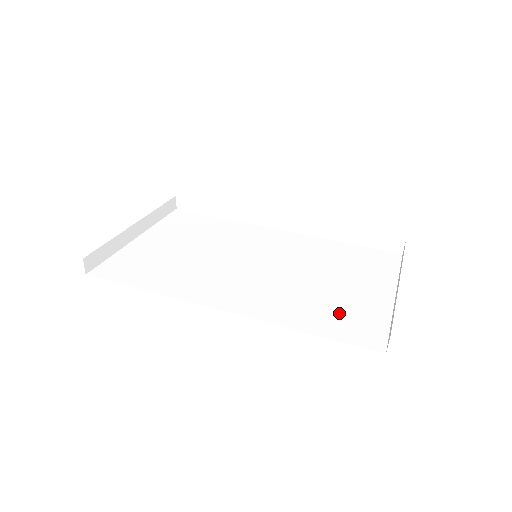
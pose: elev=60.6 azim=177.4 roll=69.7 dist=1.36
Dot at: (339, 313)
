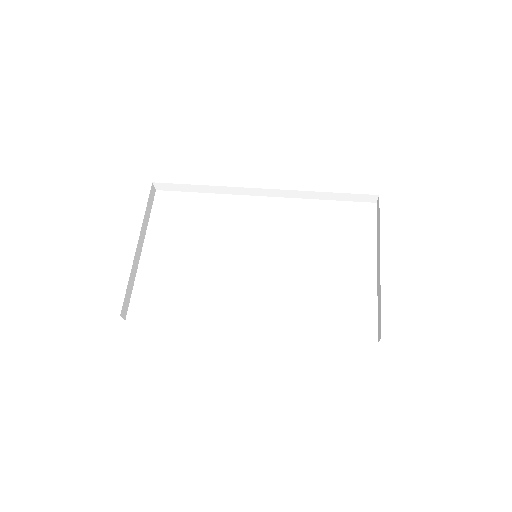
Dot at: (337, 306)
